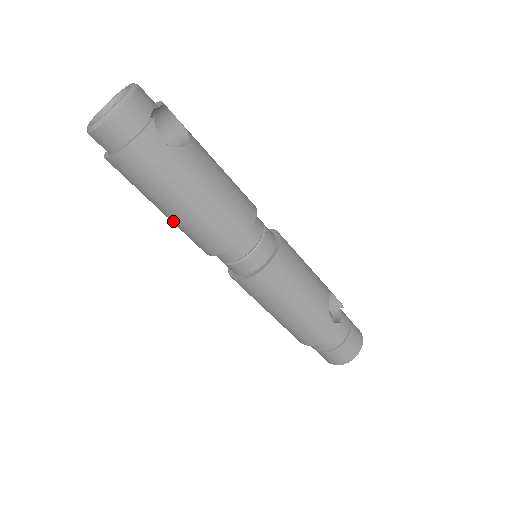
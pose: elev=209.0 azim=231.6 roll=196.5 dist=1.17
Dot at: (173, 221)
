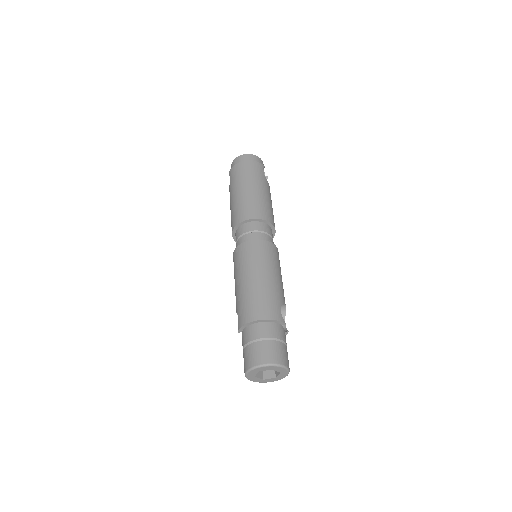
Dot at: (236, 199)
